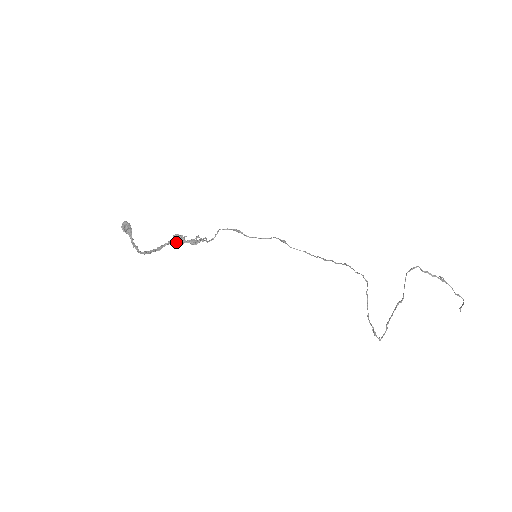
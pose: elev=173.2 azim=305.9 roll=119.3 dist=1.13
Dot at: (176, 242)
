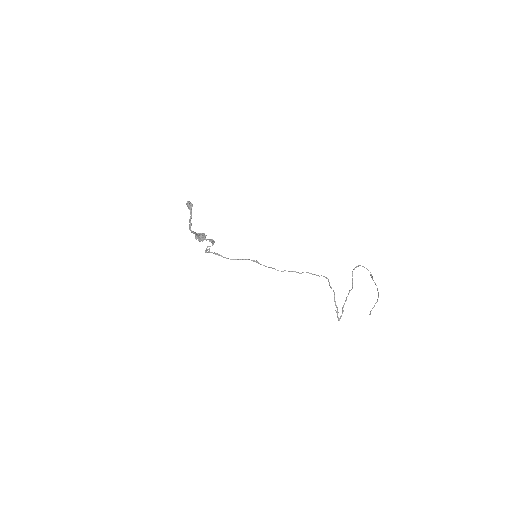
Dot at: (202, 236)
